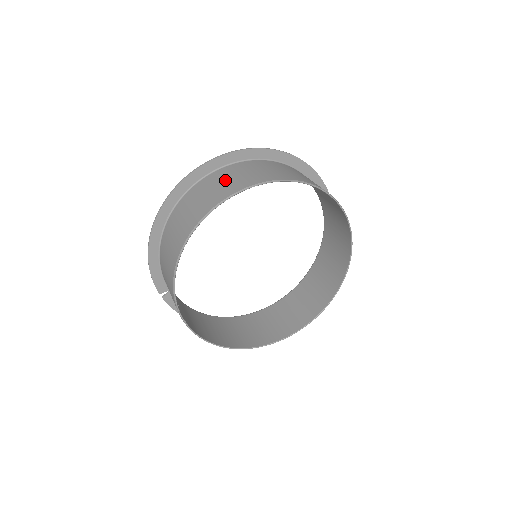
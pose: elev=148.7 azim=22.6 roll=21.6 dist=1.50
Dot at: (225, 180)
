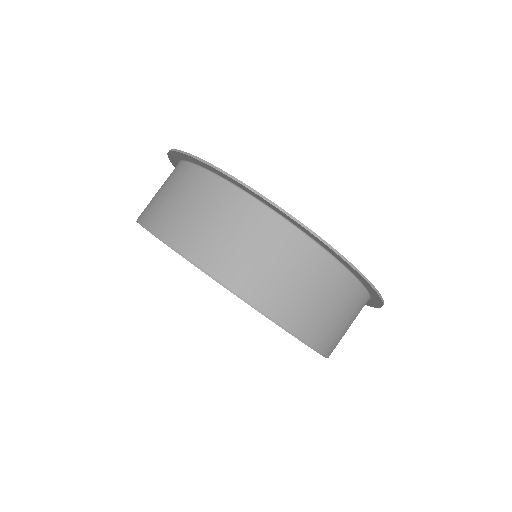
Dot at: (209, 218)
